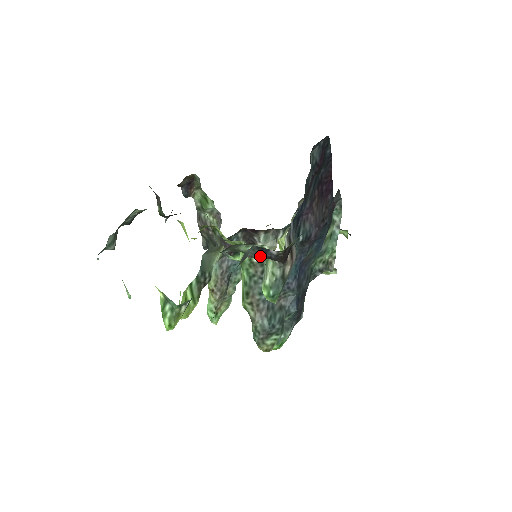
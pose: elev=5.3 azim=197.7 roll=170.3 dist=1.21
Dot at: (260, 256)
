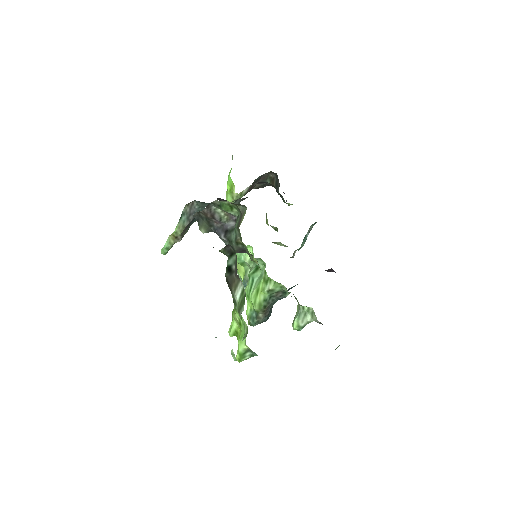
Dot at: occluded
